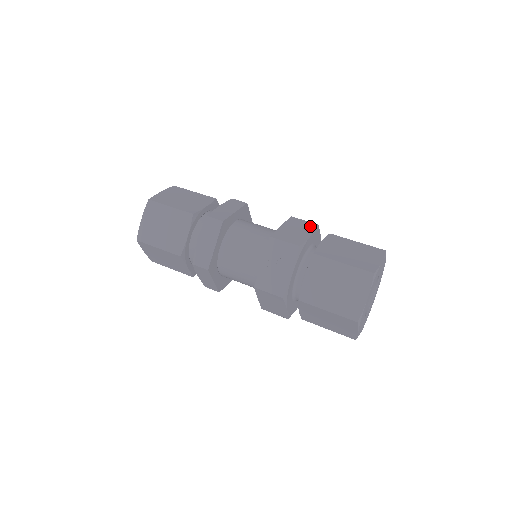
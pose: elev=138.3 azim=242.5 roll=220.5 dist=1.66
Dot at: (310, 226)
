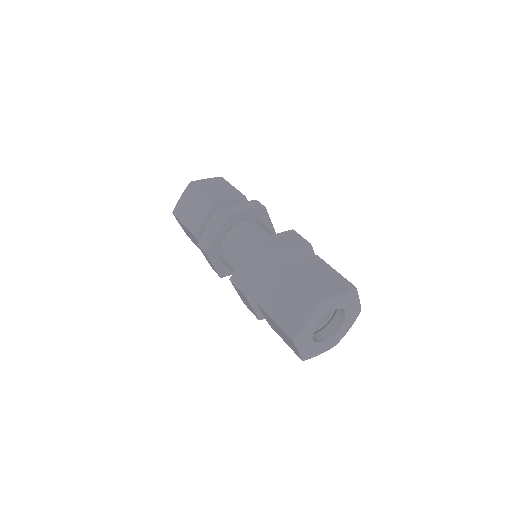
Dot at: occluded
